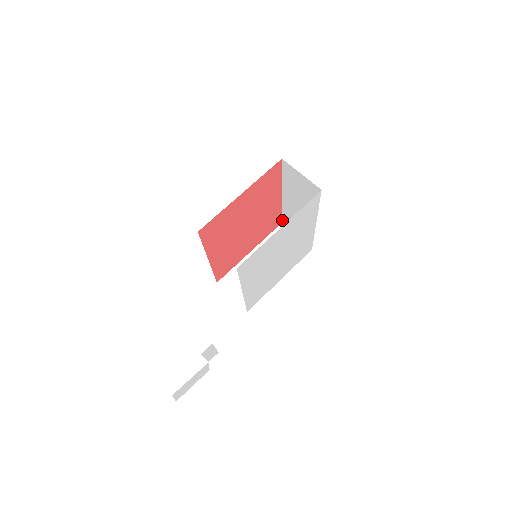
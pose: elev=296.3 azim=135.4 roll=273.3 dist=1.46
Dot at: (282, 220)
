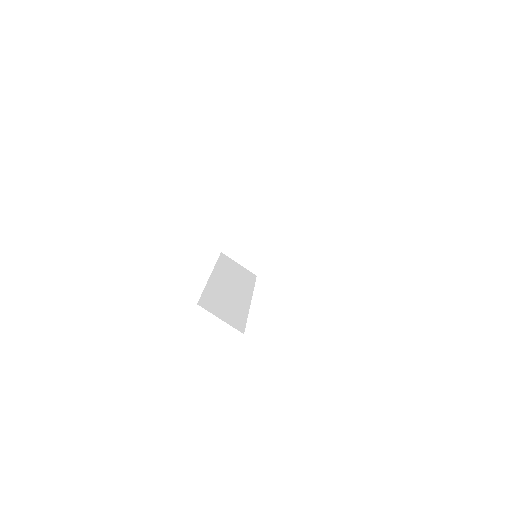
Dot at: occluded
